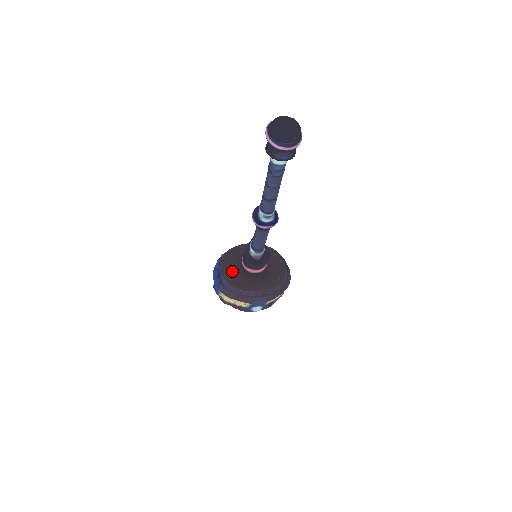
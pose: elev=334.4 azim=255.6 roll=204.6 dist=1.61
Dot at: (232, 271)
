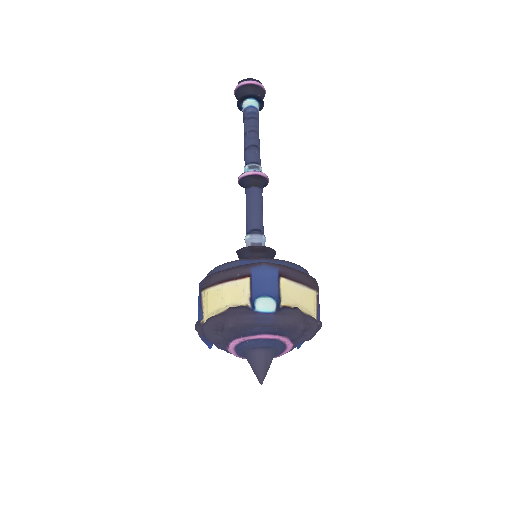
Dot at: occluded
